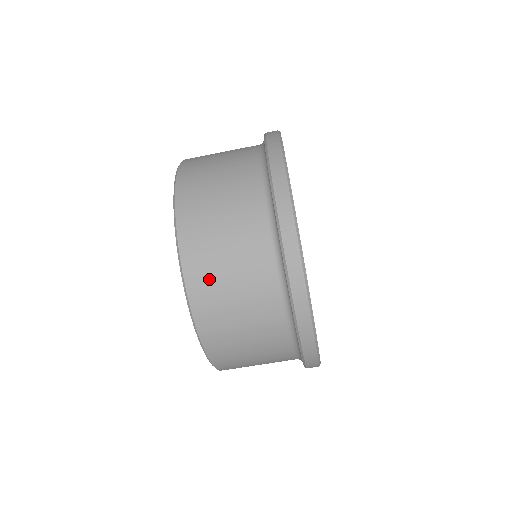
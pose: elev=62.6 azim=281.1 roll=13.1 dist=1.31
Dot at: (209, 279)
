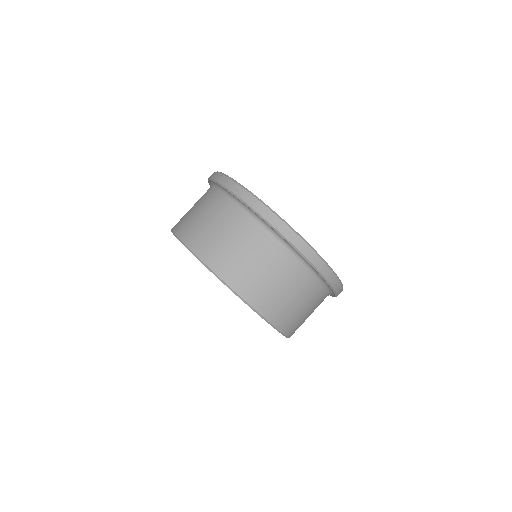
Dot at: (208, 243)
